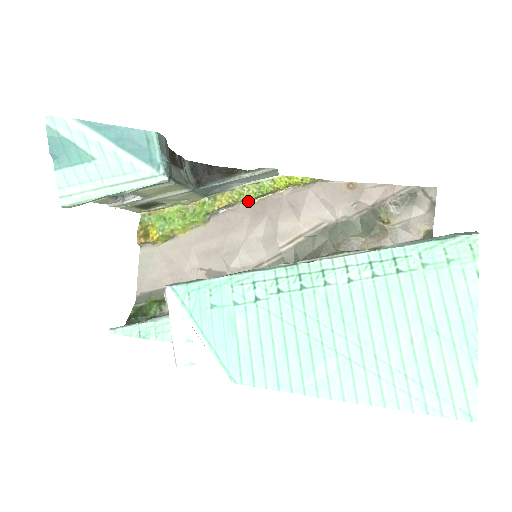
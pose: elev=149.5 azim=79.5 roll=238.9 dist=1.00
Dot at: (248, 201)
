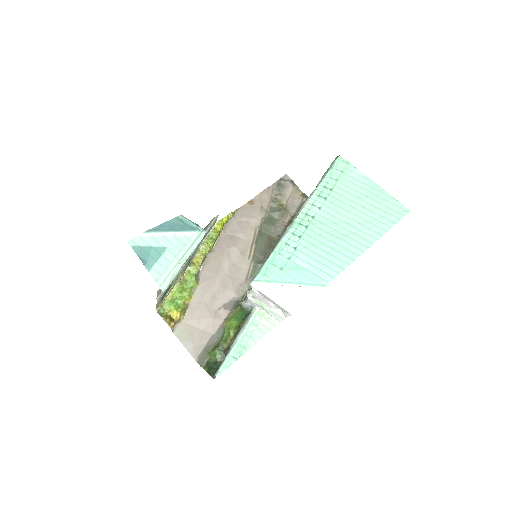
Dot at: (210, 251)
